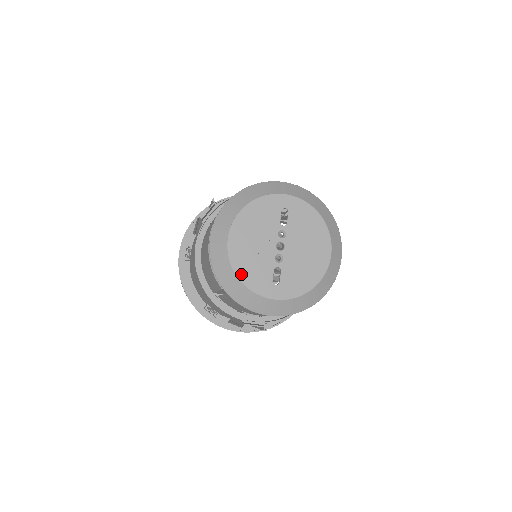
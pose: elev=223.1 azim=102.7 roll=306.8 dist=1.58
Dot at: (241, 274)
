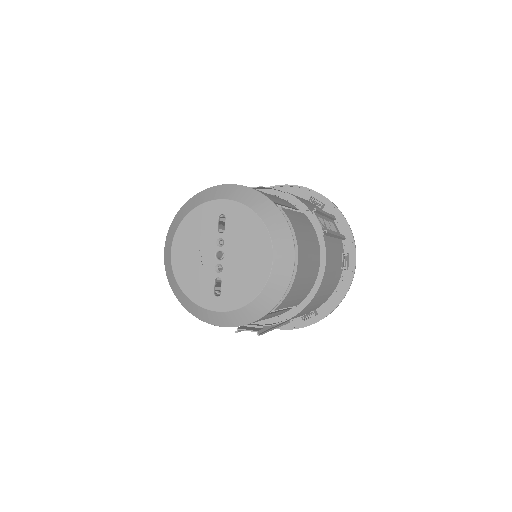
Dot at: (184, 287)
